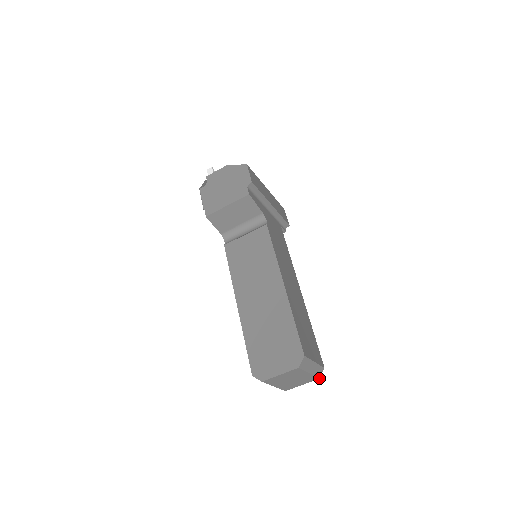
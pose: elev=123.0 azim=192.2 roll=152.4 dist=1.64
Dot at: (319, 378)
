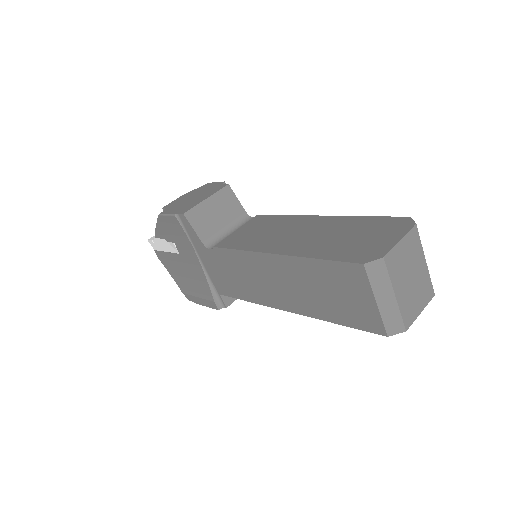
Dot at: (434, 294)
